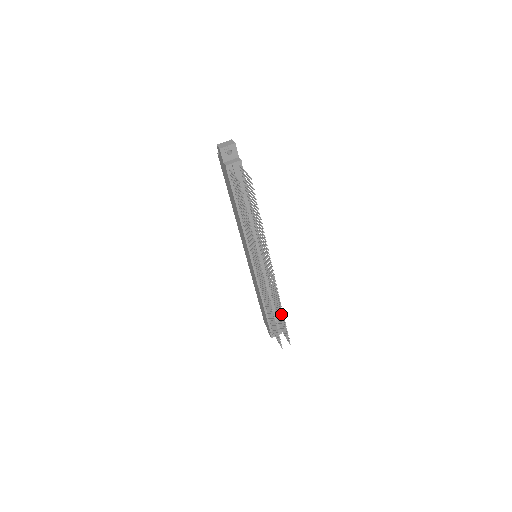
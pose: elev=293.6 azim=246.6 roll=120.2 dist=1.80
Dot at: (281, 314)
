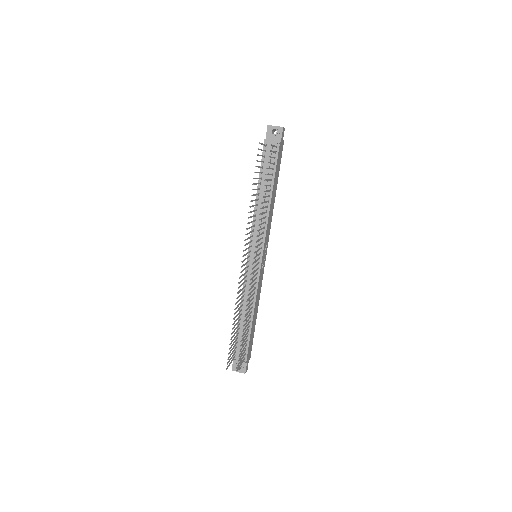
Dot at: (245, 327)
